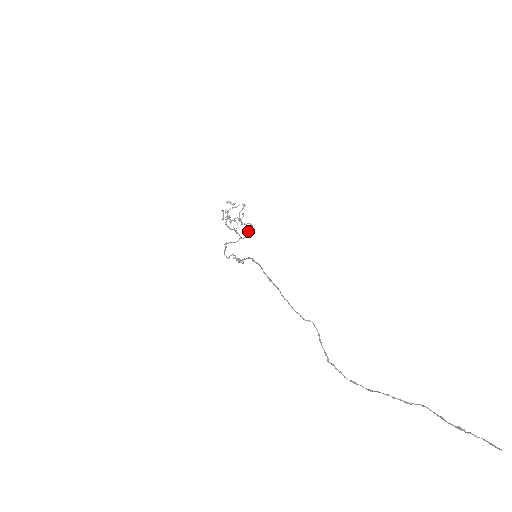
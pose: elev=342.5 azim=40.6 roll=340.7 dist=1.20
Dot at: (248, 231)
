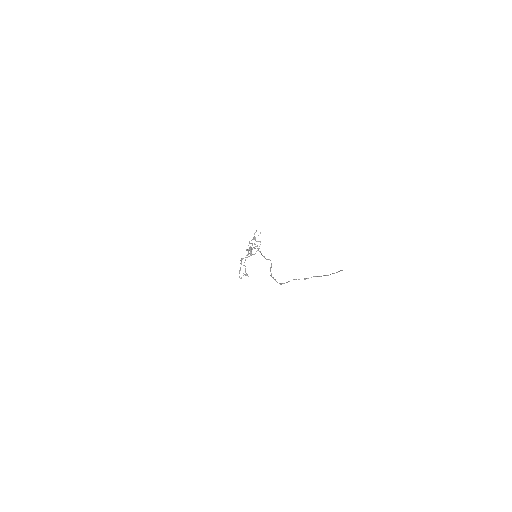
Dot at: occluded
